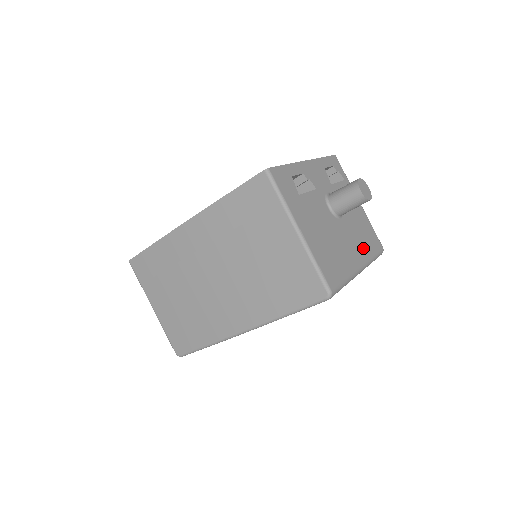
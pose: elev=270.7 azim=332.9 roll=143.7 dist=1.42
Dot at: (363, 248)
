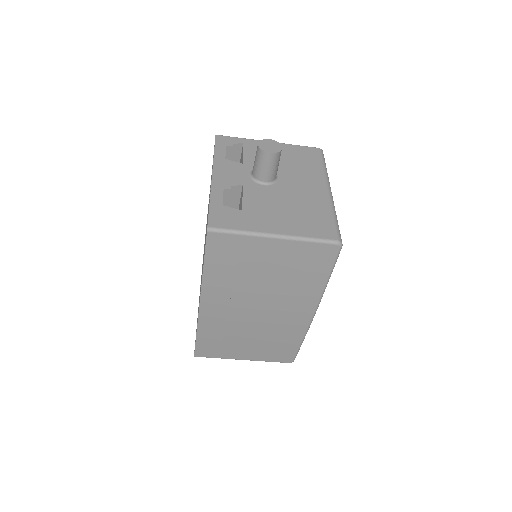
Dot at: (312, 173)
